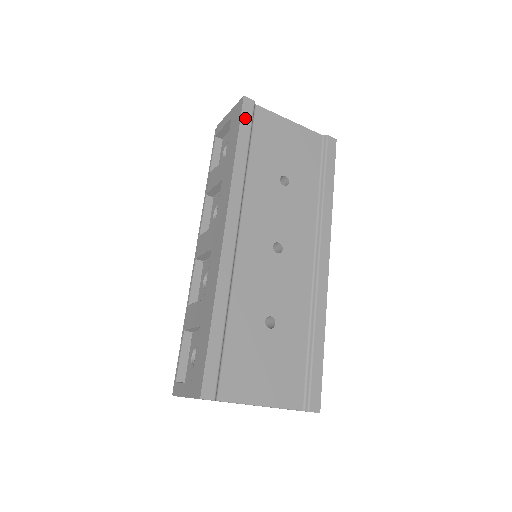
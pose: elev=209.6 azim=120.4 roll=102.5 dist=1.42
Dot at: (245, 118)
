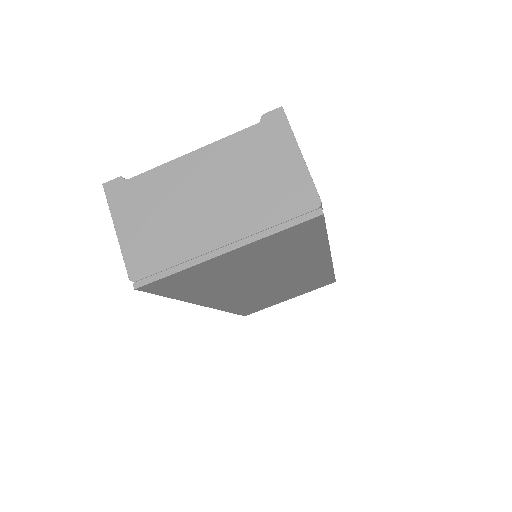
Dot at: occluded
